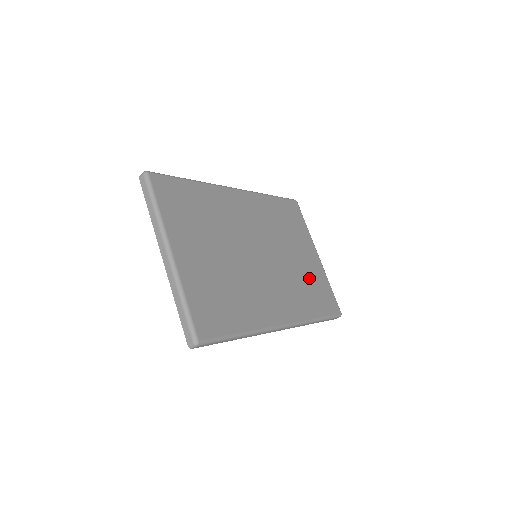
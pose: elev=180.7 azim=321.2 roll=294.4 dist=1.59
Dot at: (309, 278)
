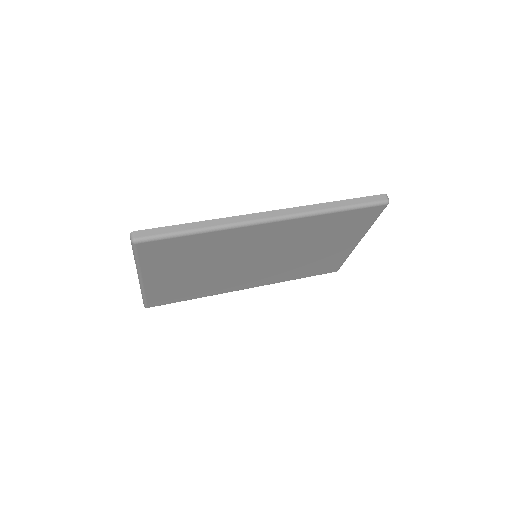
Dot at: (317, 260)
